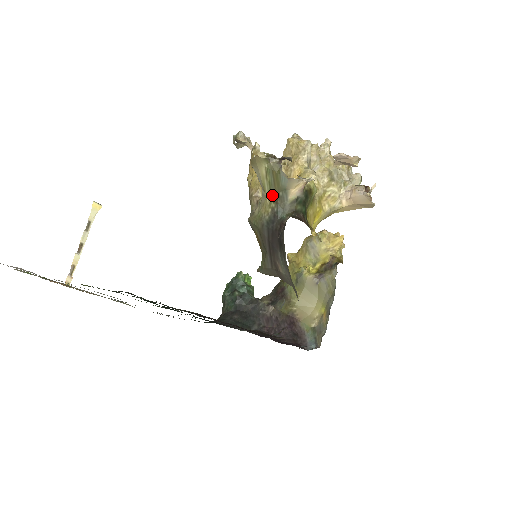
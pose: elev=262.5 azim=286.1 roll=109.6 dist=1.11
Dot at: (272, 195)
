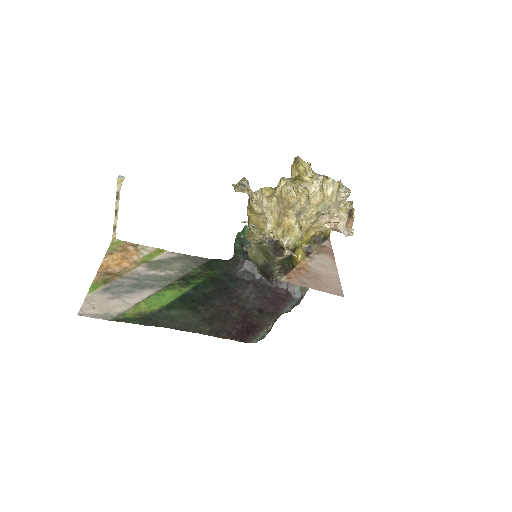
Dot at: (264, 255)
